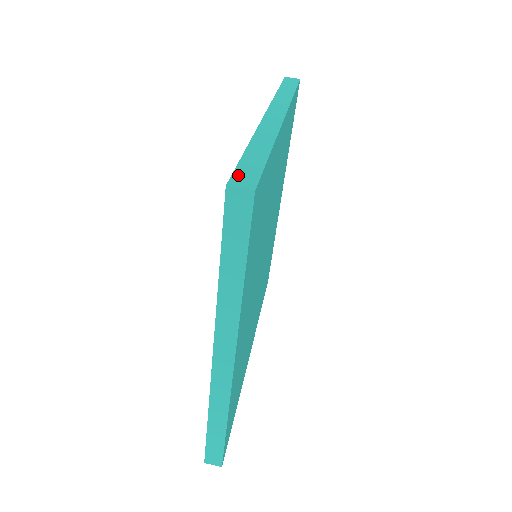
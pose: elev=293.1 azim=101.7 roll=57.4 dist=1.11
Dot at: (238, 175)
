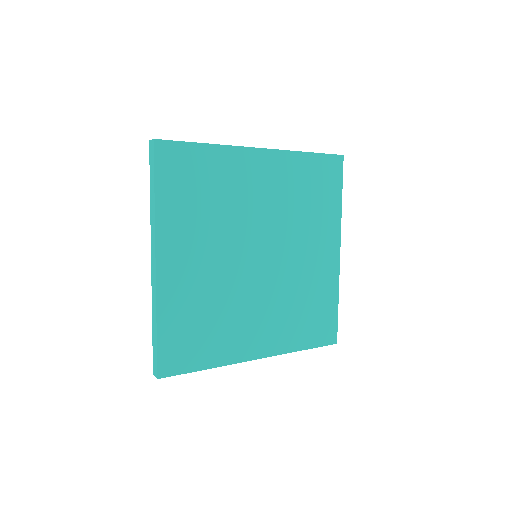
Dot at: occluded
